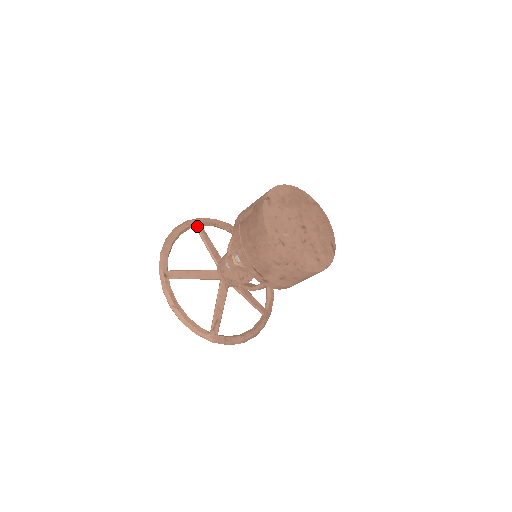
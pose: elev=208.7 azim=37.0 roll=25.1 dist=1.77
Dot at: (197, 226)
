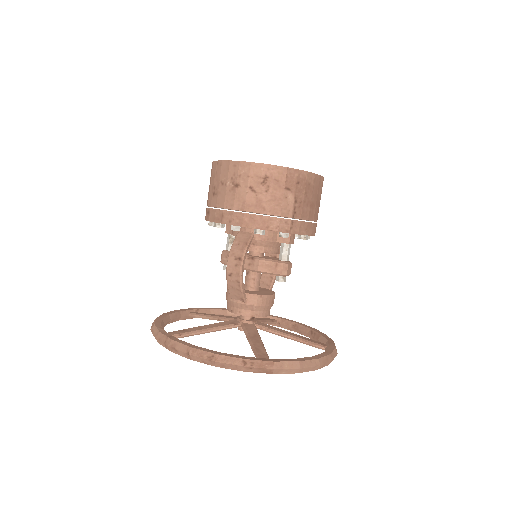
Dot at: (270, 318)
